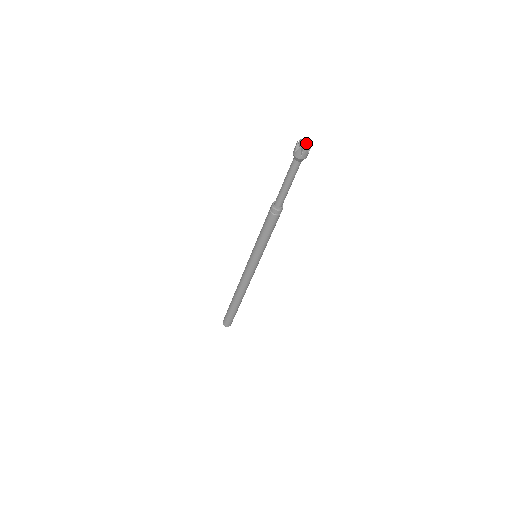
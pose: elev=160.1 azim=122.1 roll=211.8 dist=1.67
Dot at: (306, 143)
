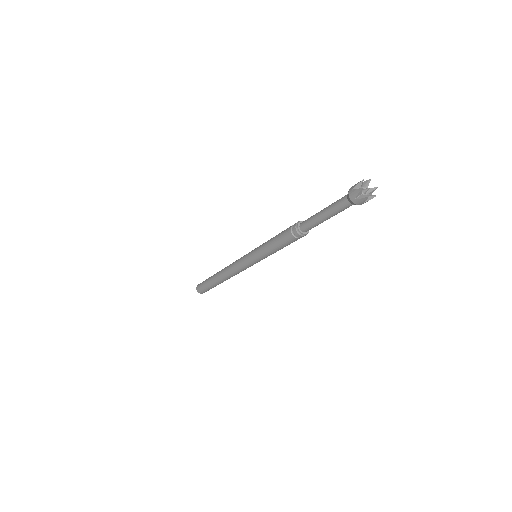
Dot at: (368, 183)
